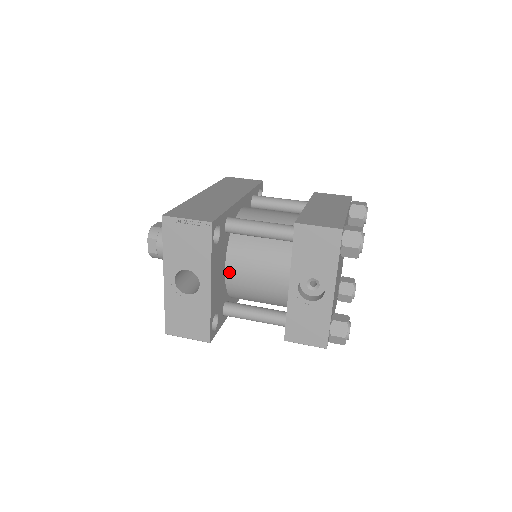
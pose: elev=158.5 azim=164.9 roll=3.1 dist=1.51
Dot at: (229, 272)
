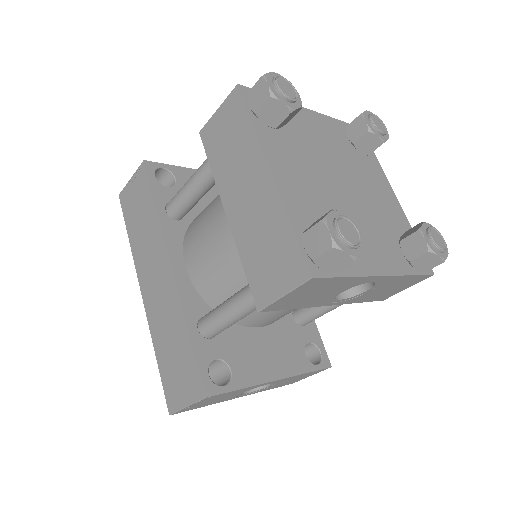
Dot at: (265, 325)
